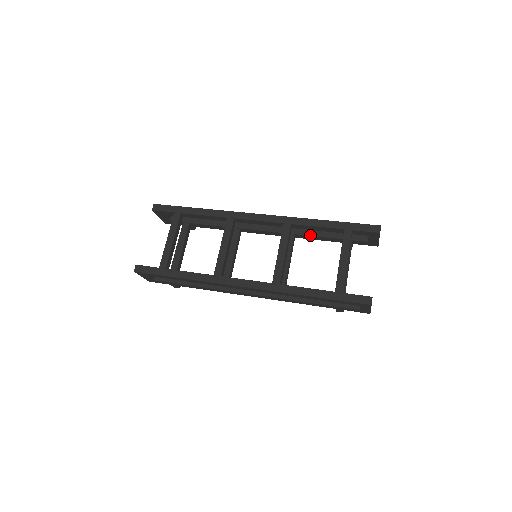
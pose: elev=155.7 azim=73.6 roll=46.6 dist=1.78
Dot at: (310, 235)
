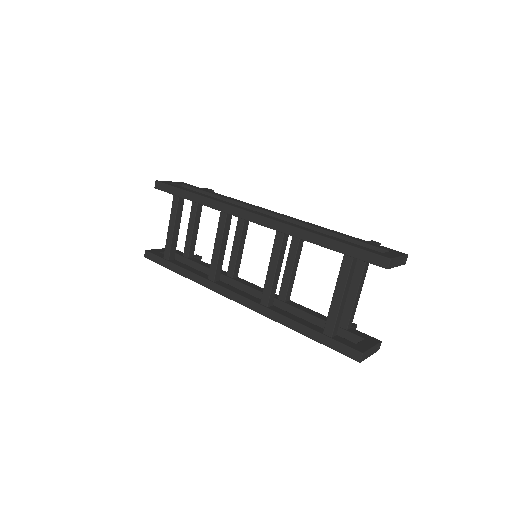
Dot at: occluded
